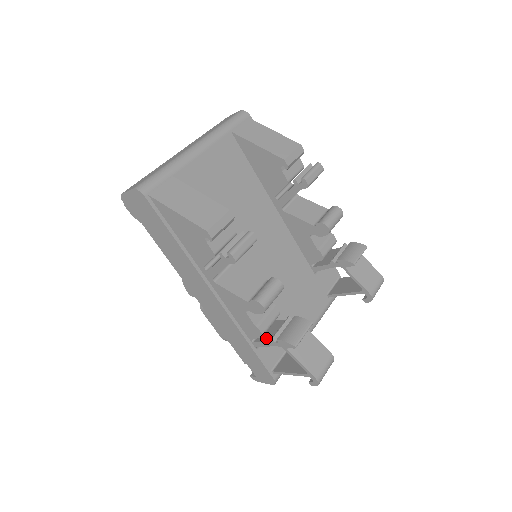
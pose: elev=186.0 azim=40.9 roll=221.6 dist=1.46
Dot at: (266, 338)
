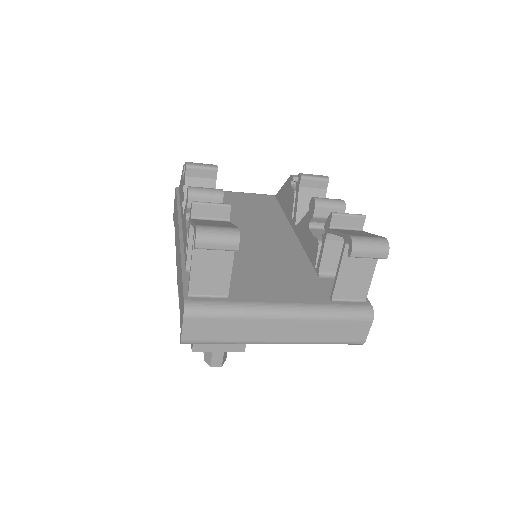
Dot at: occluded
